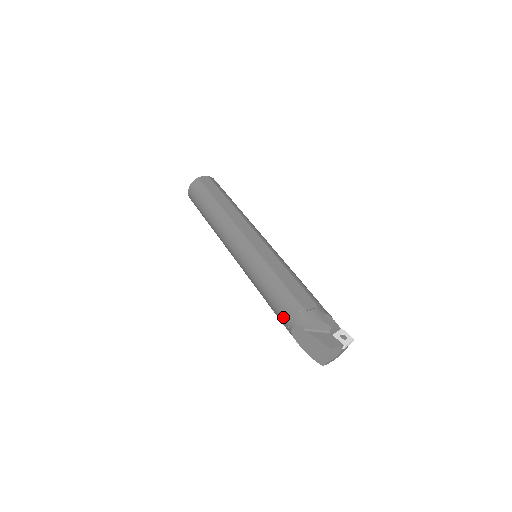
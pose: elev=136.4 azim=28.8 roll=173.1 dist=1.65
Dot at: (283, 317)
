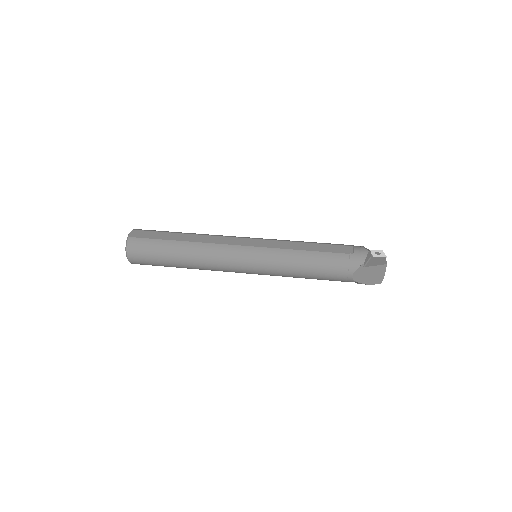
Dot at: (338, 273)
